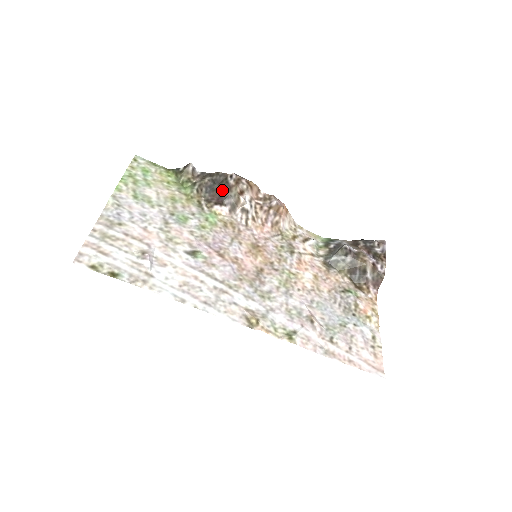
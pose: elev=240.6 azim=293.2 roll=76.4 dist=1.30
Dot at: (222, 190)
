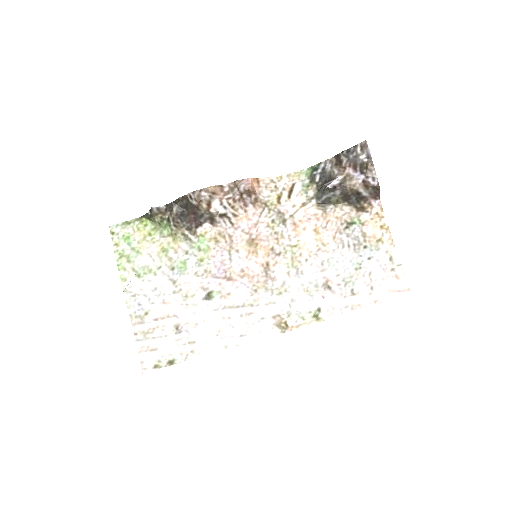
Dot at: (192, 212)
